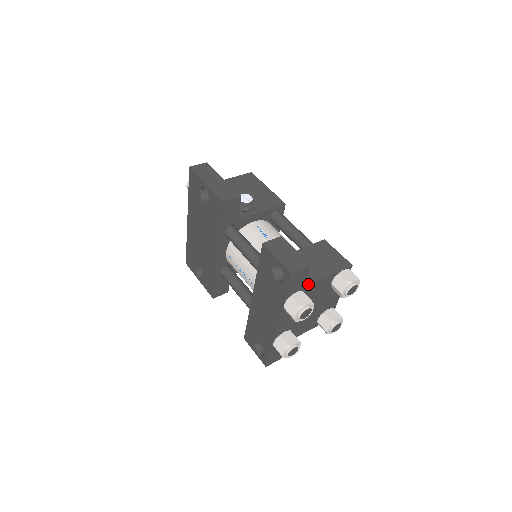
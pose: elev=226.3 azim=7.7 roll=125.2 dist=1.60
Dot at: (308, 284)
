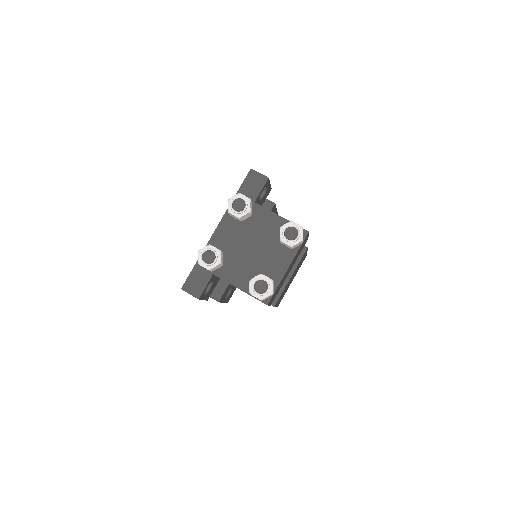
Dot at: (260, 205)
